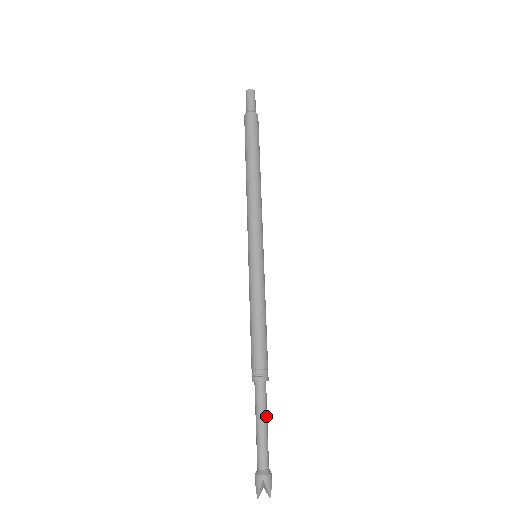
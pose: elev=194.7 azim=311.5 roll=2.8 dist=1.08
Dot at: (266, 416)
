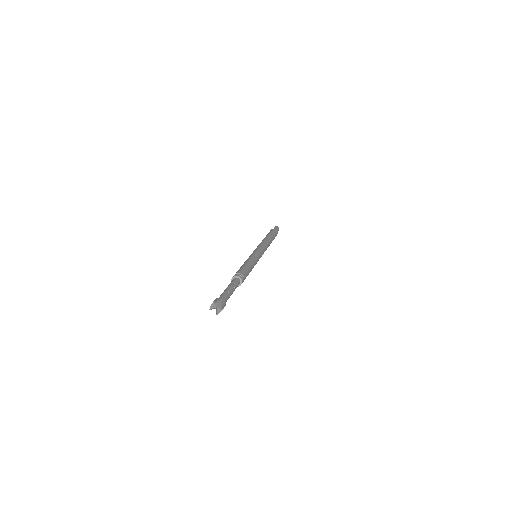
Dot at: (231, 286)
